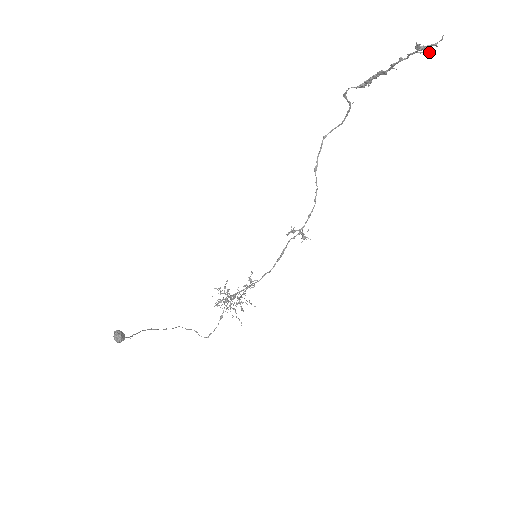
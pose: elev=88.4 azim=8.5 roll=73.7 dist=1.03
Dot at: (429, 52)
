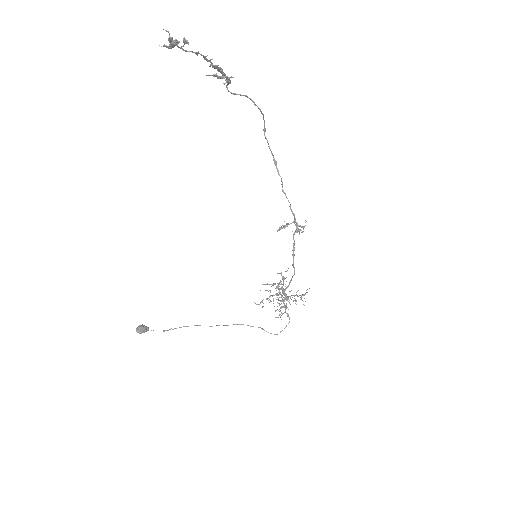
Dot at: (184, 42)
